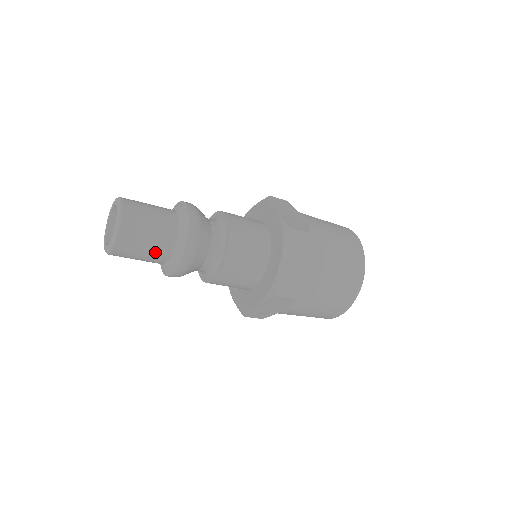
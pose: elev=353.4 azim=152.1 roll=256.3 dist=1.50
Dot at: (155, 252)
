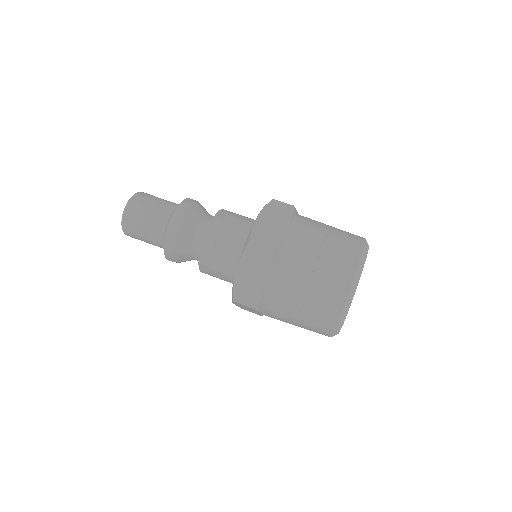
Dot at: (152, 240)
